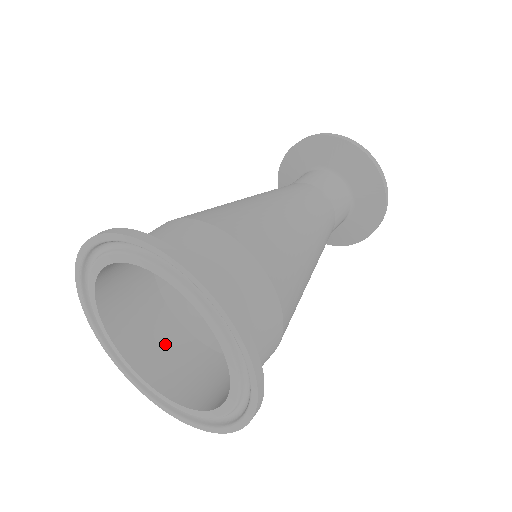
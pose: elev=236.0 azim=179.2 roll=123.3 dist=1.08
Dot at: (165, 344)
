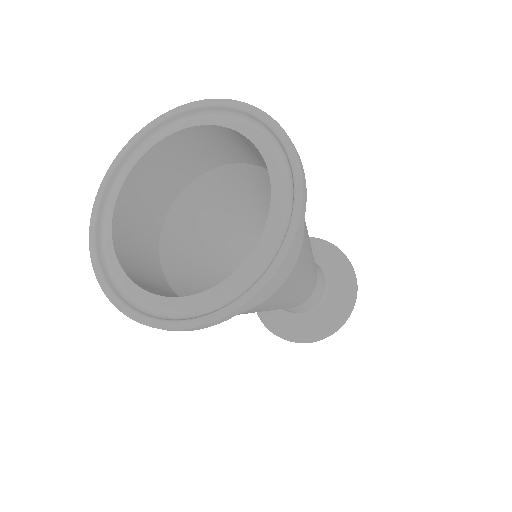
Dot at: (141, 240)
